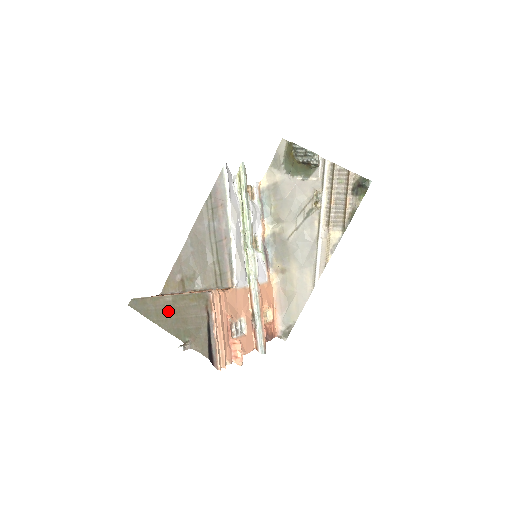
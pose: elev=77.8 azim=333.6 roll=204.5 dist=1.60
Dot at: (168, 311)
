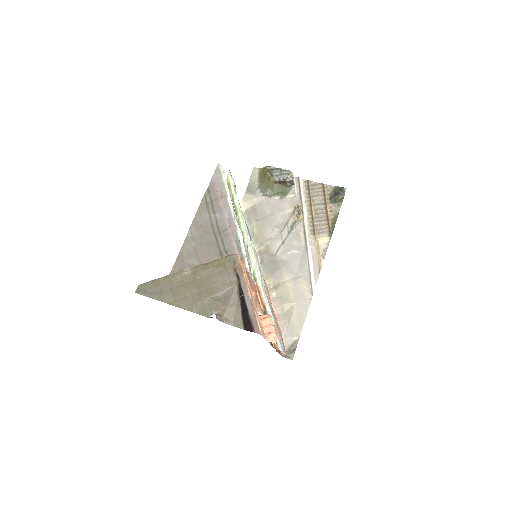
Dot at: (188, 286)
